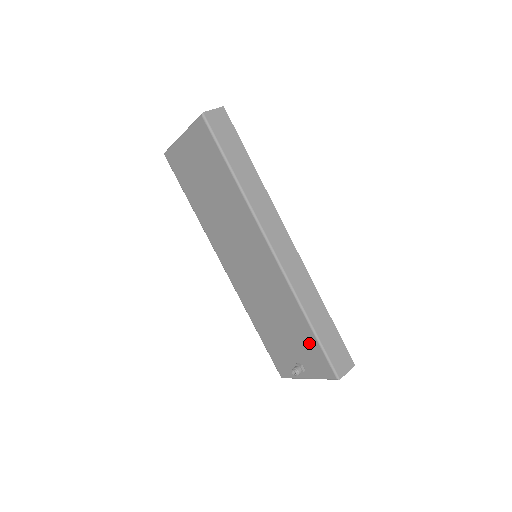
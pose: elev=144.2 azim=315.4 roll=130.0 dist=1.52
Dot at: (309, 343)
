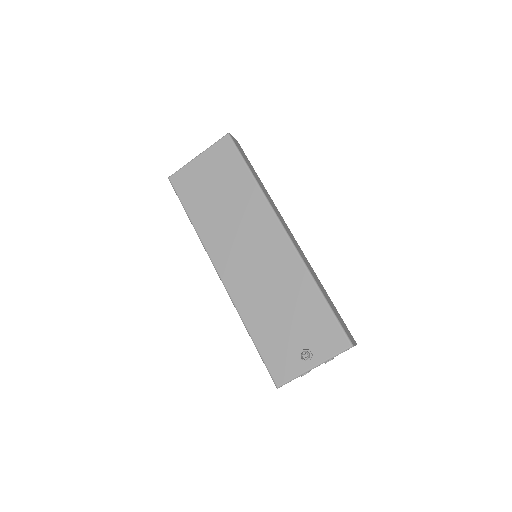
Dot at: (320, 317)
